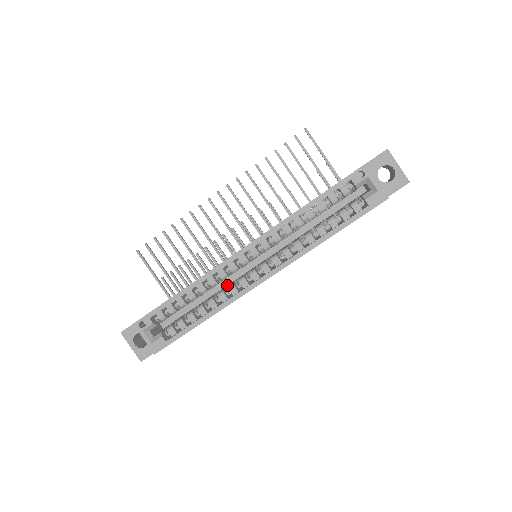
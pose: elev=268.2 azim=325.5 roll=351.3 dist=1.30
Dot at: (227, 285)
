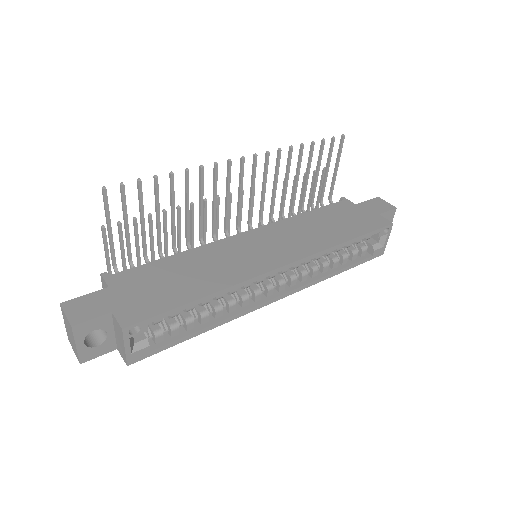
Dot at: occluded
